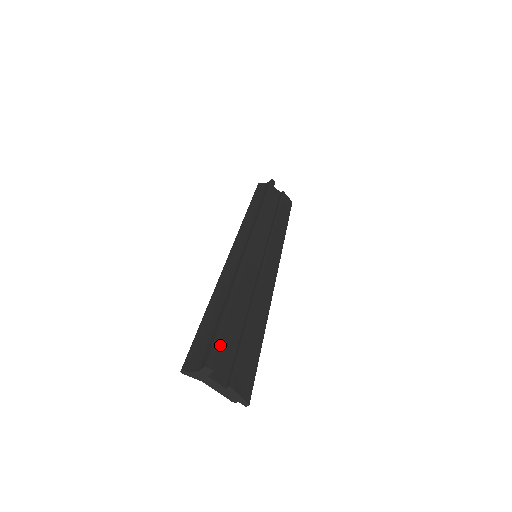
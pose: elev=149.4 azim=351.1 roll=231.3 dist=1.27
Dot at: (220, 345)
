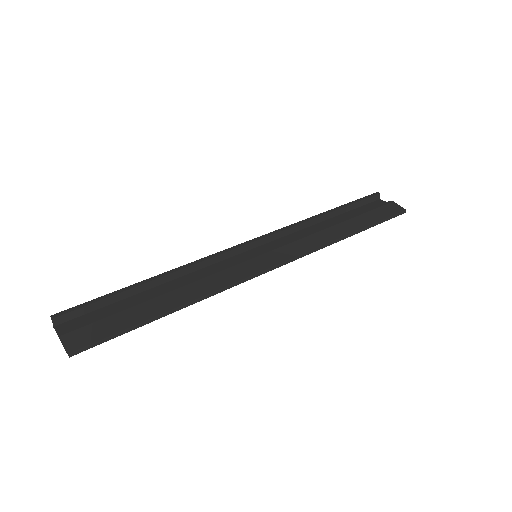
Dot at: (85, 305)
